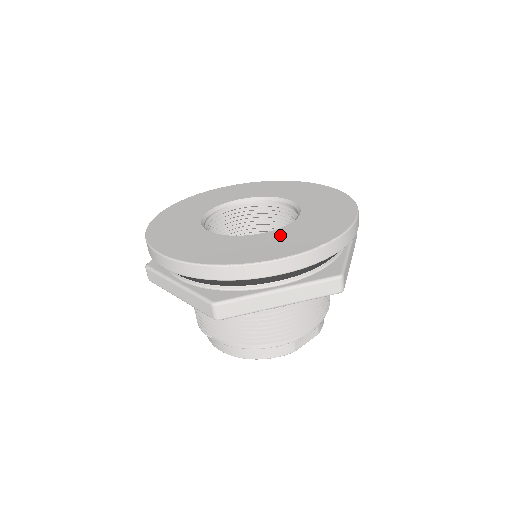
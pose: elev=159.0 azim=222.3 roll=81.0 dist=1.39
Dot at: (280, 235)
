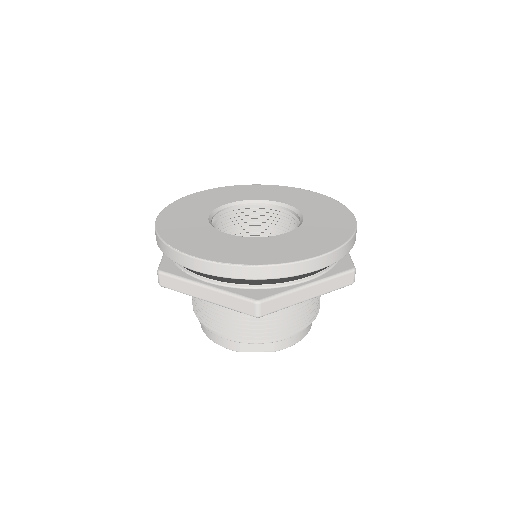
Dot at: (236, 242)
